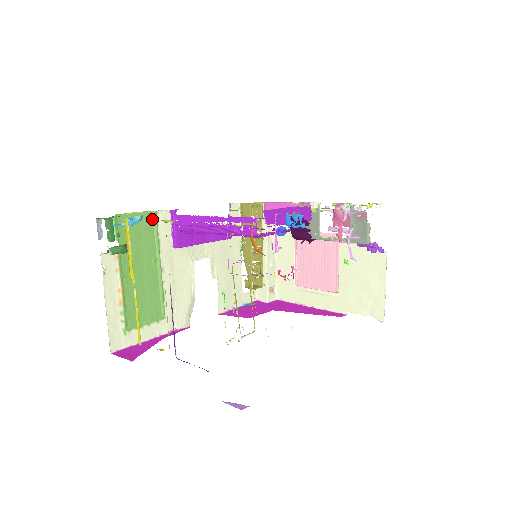
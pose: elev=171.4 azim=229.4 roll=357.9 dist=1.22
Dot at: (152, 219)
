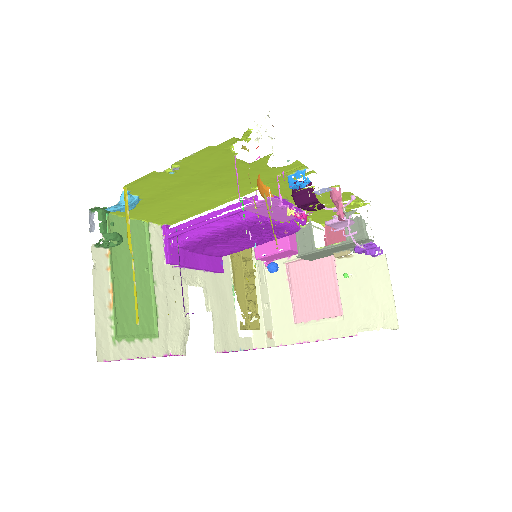
Dot at: (144, 229)
